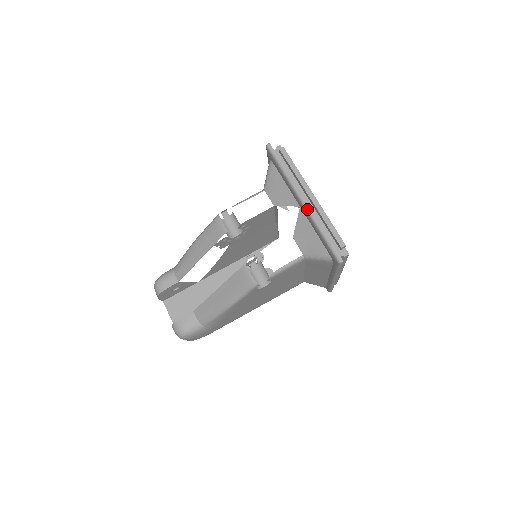
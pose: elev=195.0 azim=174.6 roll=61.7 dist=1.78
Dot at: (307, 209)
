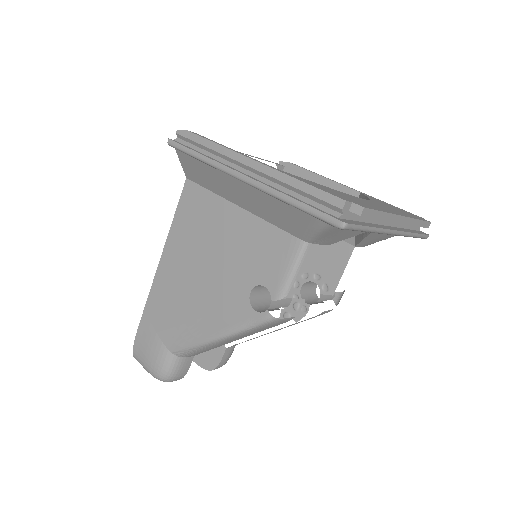
Dot at: (400, 235)
